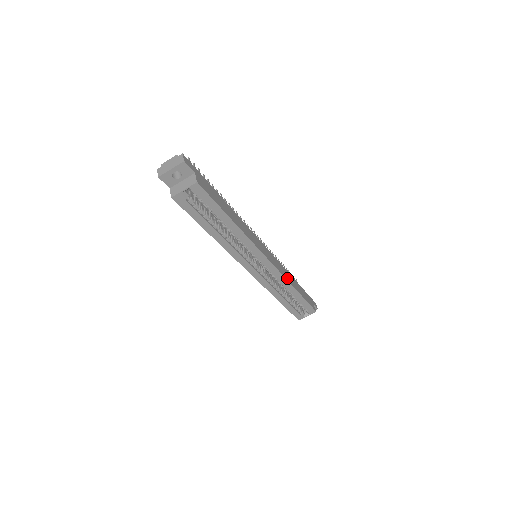
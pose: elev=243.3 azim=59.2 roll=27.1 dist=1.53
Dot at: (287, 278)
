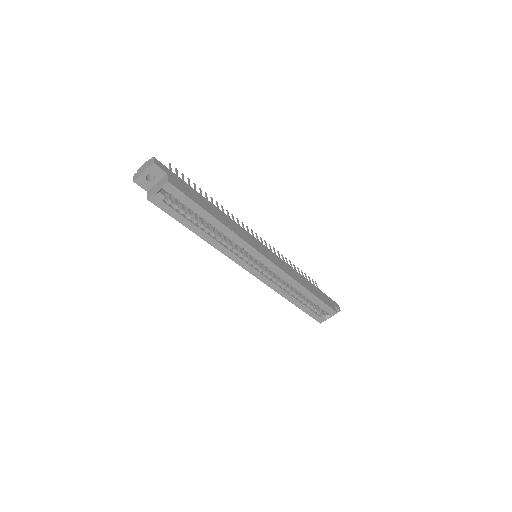
Dot at: (294, 277)
